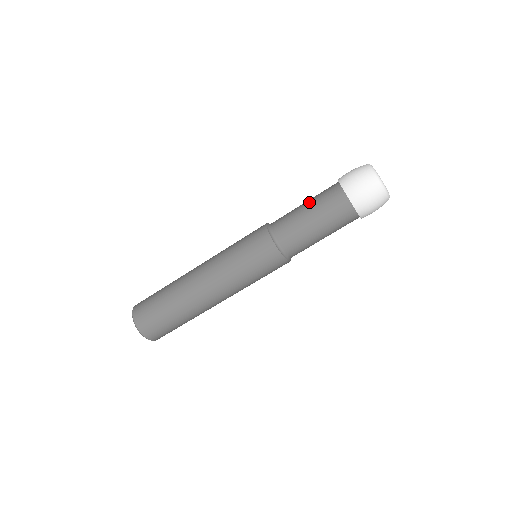
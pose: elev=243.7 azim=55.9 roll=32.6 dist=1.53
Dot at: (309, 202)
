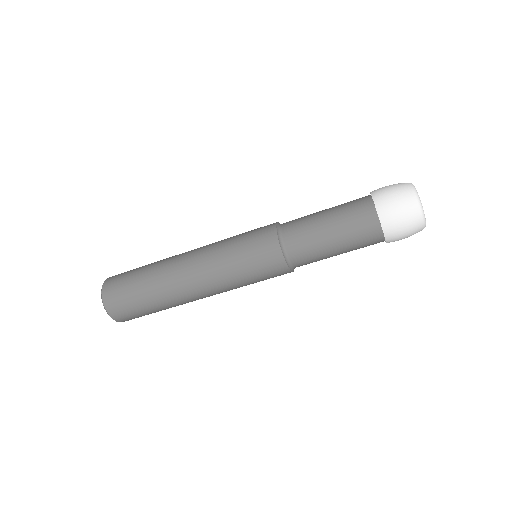
Dot at: occluded
